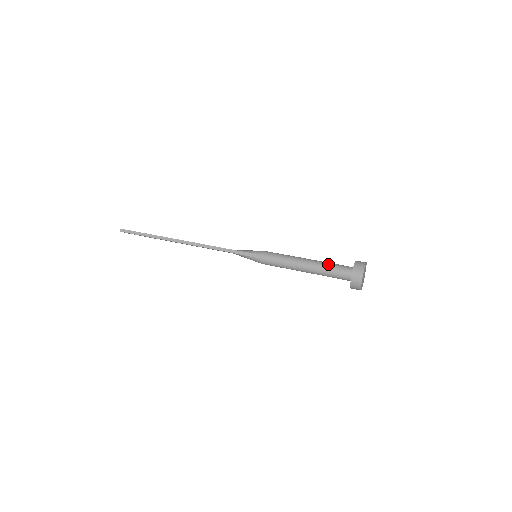
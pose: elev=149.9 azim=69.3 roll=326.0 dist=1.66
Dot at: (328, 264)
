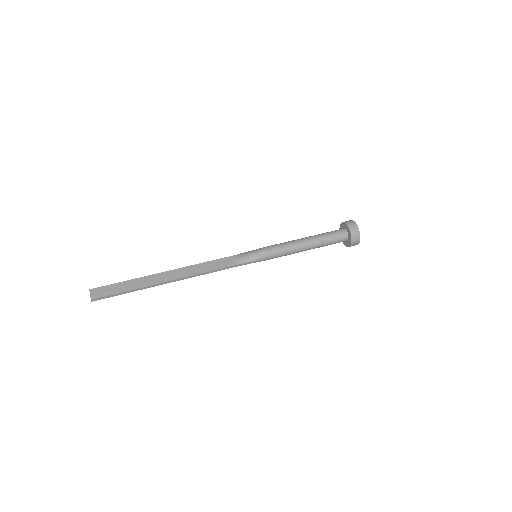
Dot at: (327, 240)
